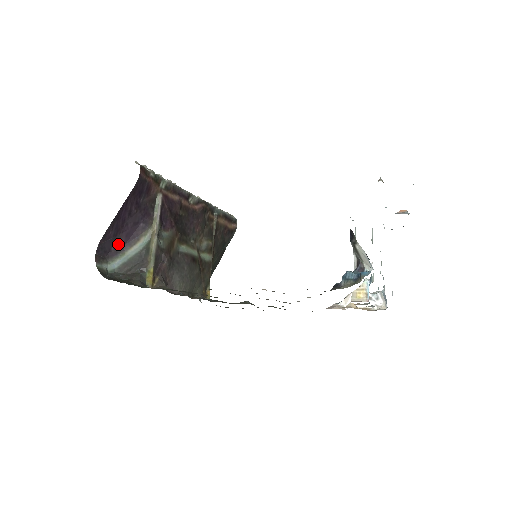
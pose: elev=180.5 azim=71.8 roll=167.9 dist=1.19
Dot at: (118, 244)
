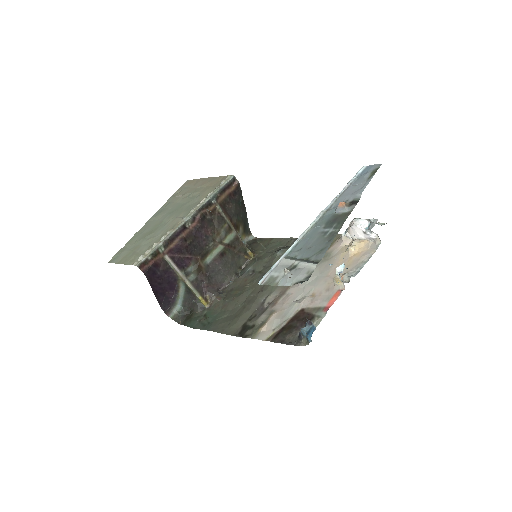
Dot at: (170, 295)
